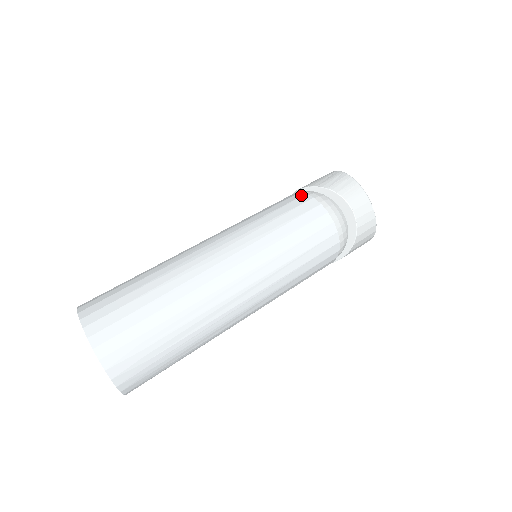
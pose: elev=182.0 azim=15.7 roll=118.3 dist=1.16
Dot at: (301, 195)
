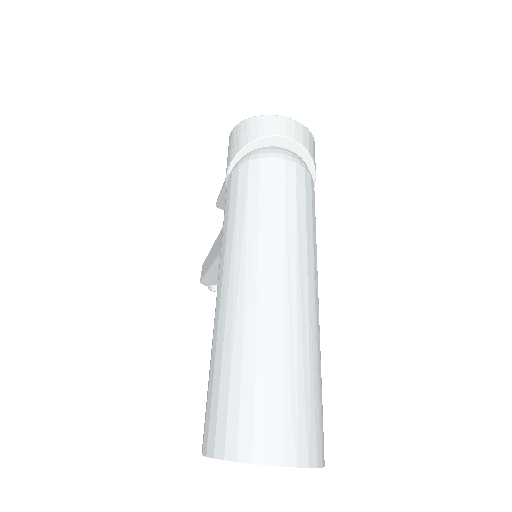
Dot at: (237, 170)
